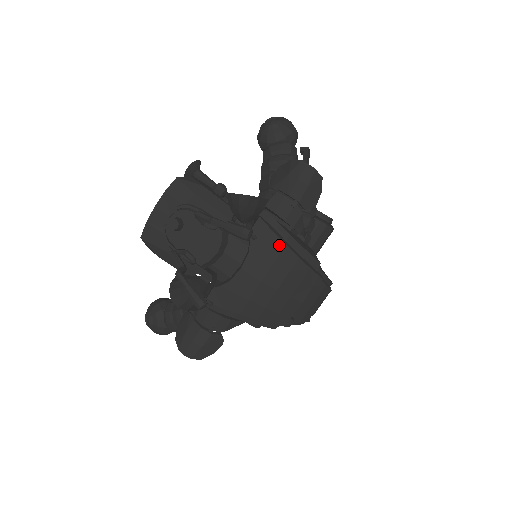
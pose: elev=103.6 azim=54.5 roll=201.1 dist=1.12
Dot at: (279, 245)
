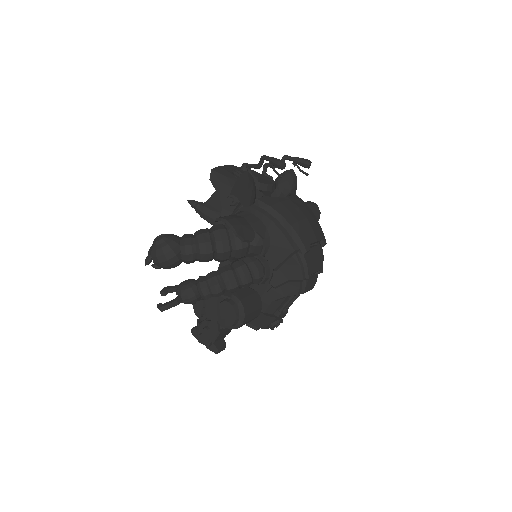
Dot at: (307, 206)
